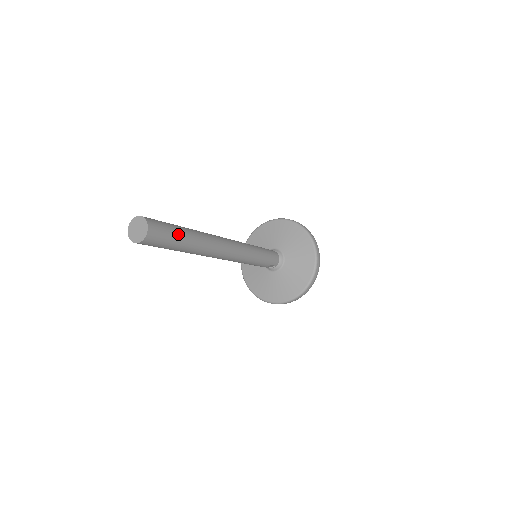
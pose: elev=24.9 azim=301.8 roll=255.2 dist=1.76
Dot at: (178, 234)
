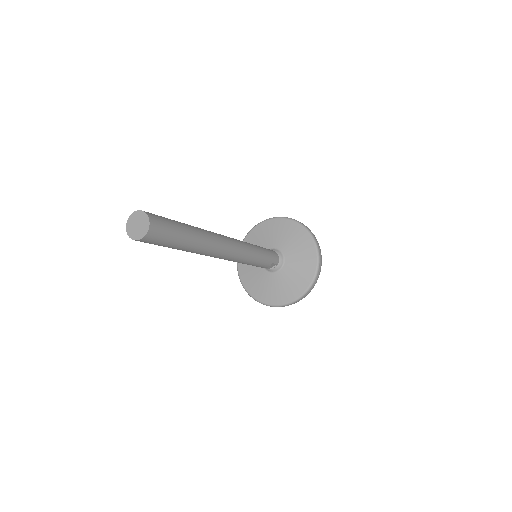
Dot at: (180, 227)
